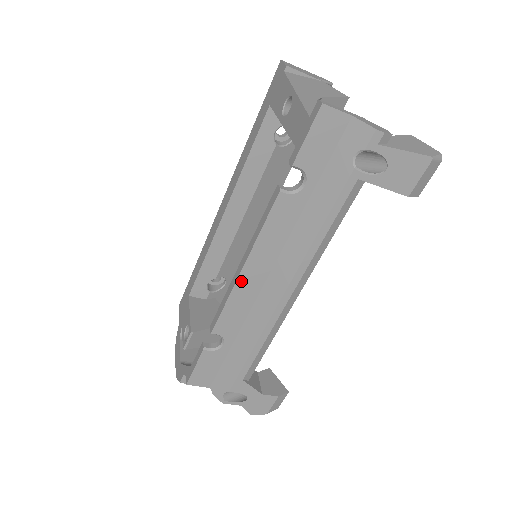
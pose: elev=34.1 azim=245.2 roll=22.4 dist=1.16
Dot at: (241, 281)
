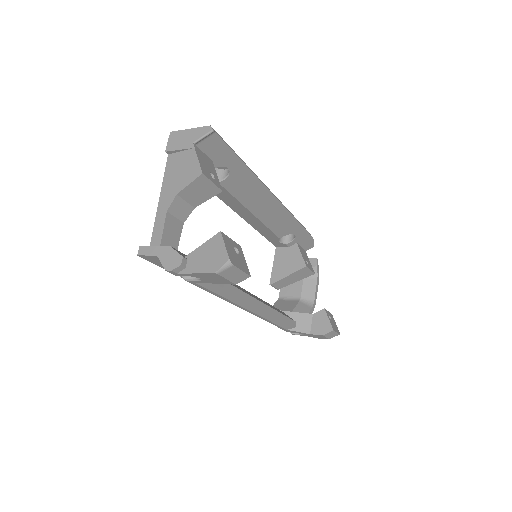
Dot at: occluded
